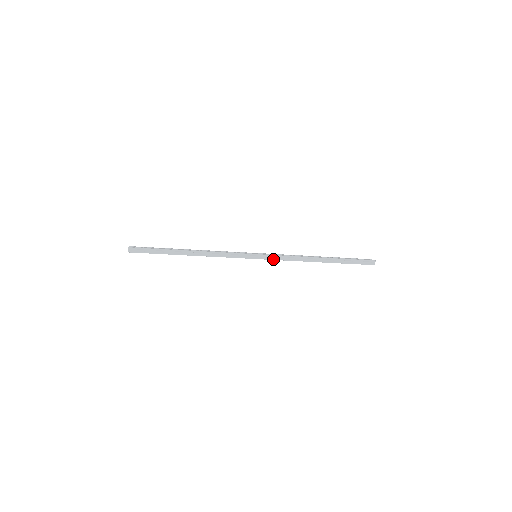
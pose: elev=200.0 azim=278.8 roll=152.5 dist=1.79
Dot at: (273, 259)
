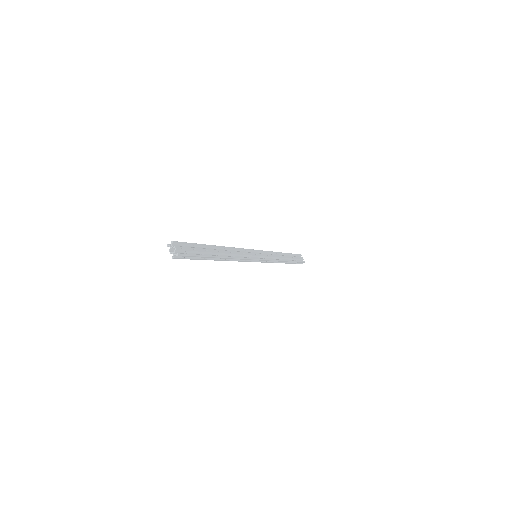
Dot at: (264, 262)
